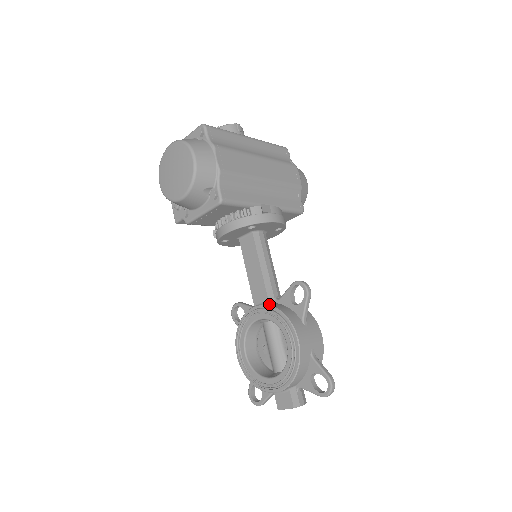
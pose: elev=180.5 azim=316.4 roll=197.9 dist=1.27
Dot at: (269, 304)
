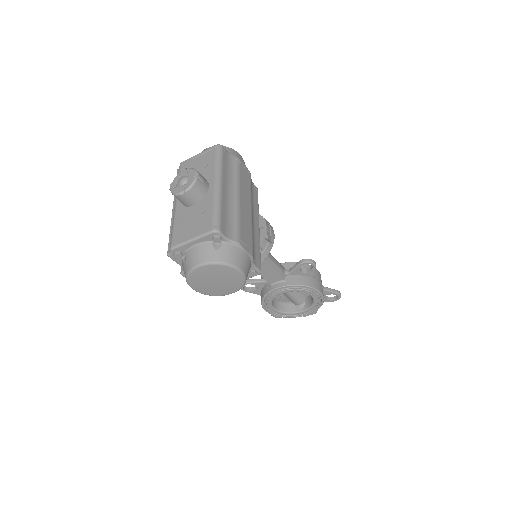
Dot at: (289, 284)
